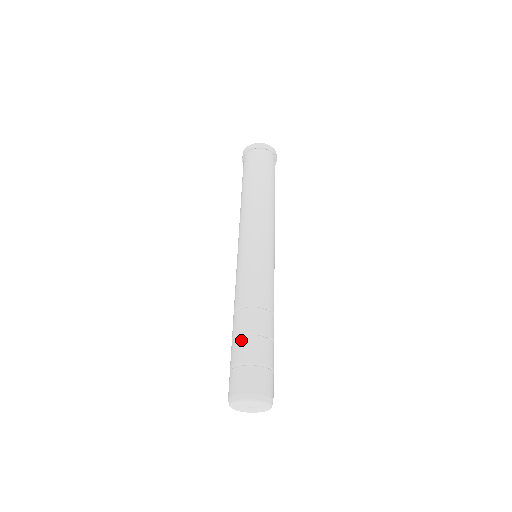
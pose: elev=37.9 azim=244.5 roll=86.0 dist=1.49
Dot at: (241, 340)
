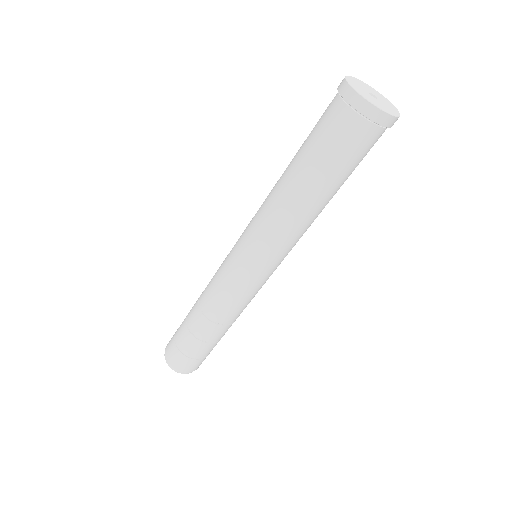
Dot at: (195, 342)
